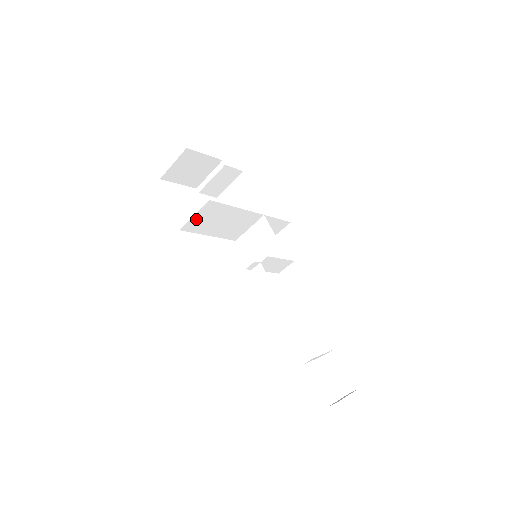
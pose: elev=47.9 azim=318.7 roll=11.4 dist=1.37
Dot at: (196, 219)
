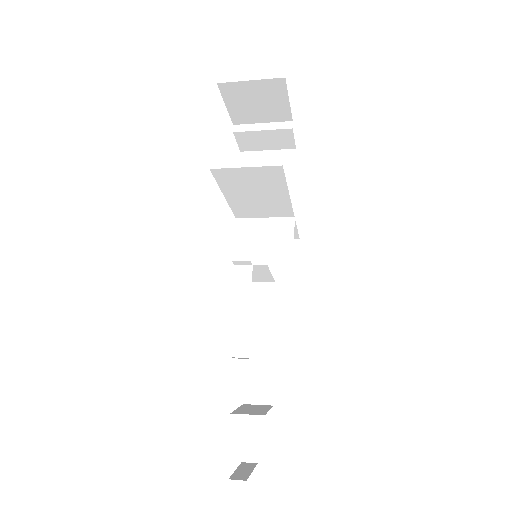
Dot at: (241, 172)
